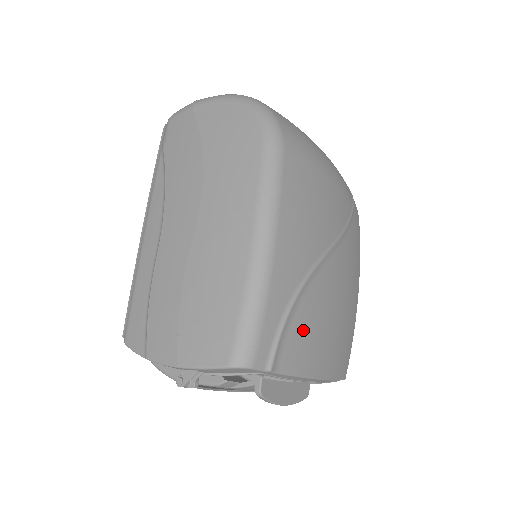
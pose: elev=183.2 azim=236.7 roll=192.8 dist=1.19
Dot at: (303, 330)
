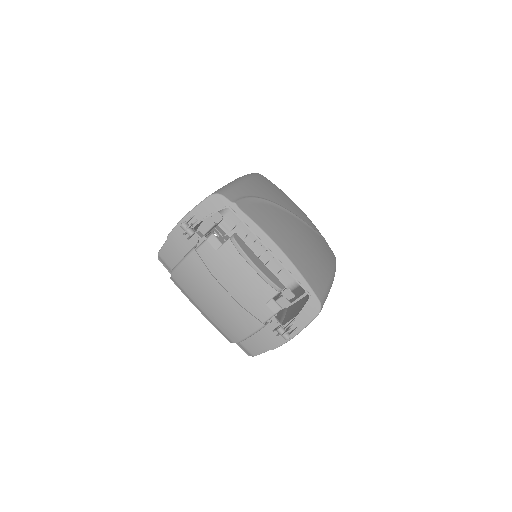
Dot at: (264, 213)
